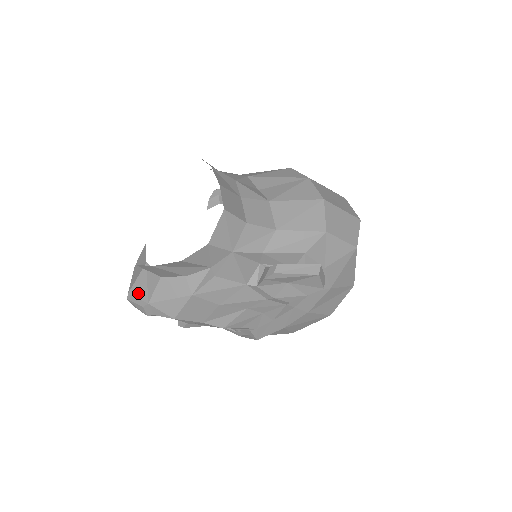
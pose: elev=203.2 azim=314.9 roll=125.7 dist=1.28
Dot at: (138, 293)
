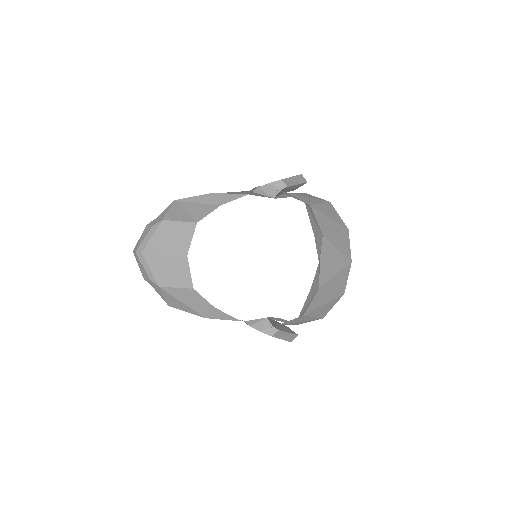
Dot at: (155, 267)
